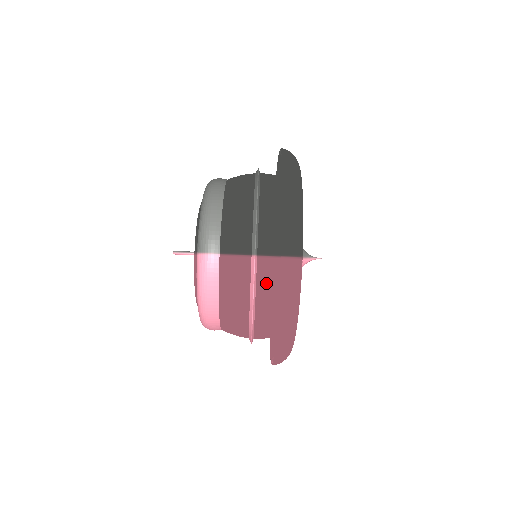
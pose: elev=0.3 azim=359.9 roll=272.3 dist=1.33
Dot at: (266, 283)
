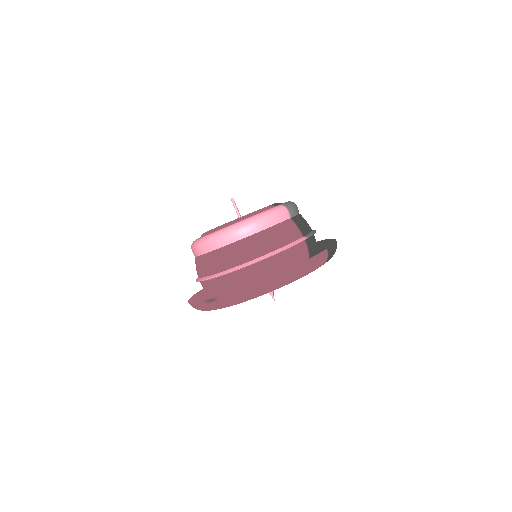
Dot at: (296, 253)
